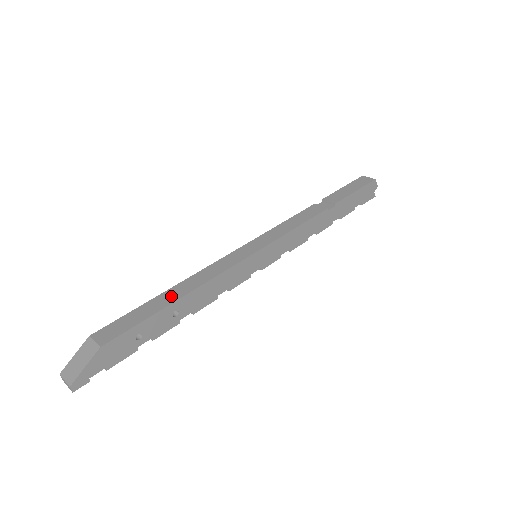
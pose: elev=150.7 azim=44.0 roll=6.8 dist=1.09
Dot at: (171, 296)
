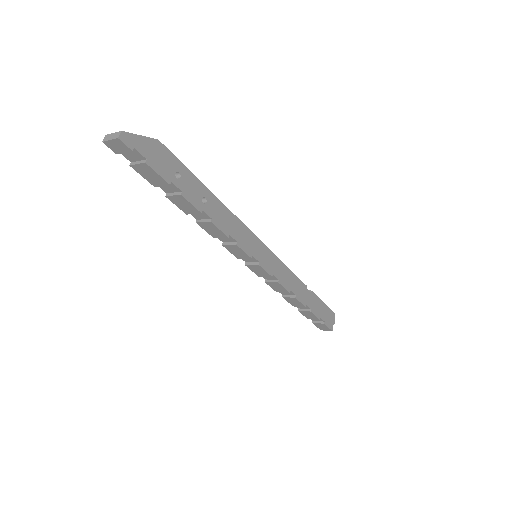
Dot at: occluded
